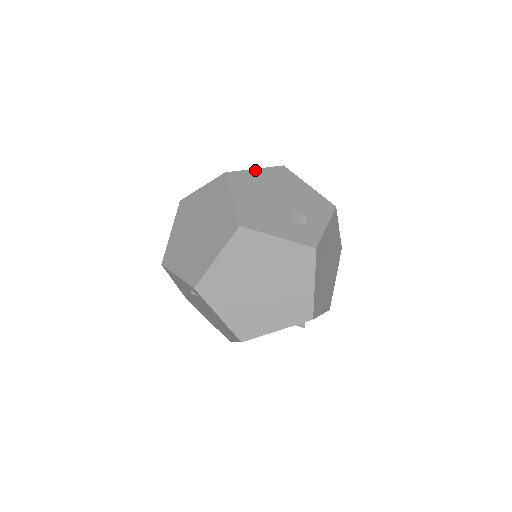
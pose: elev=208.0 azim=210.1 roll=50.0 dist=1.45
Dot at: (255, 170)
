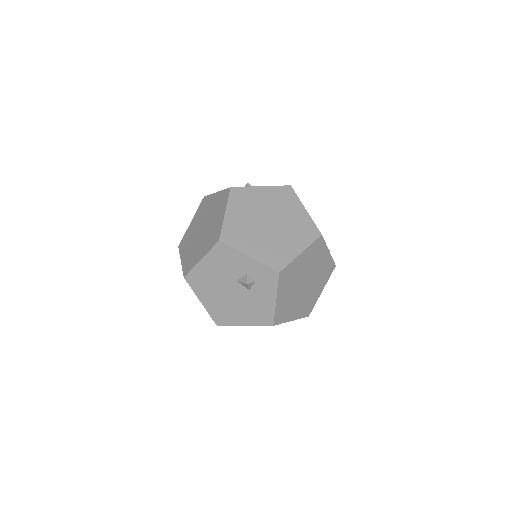
Dot at: occluded
